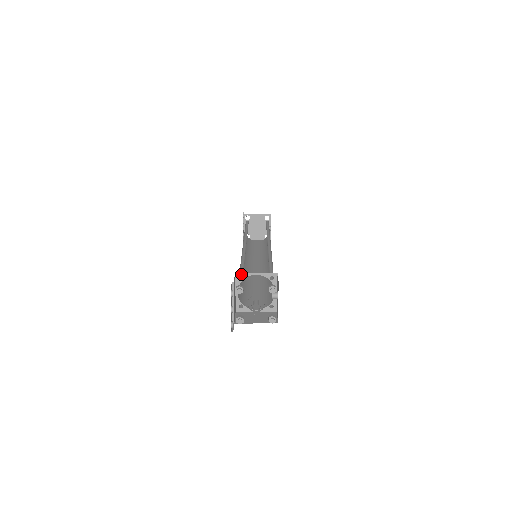
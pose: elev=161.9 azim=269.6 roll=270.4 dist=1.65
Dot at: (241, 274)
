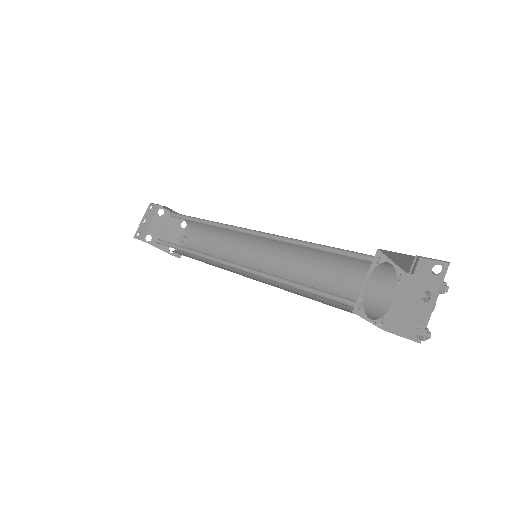
Dot at: (381, 254)
